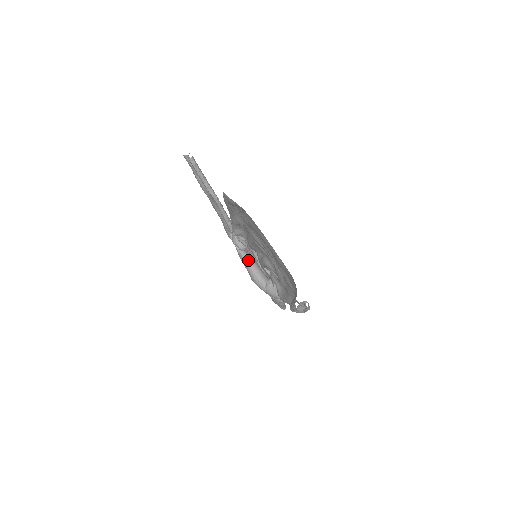
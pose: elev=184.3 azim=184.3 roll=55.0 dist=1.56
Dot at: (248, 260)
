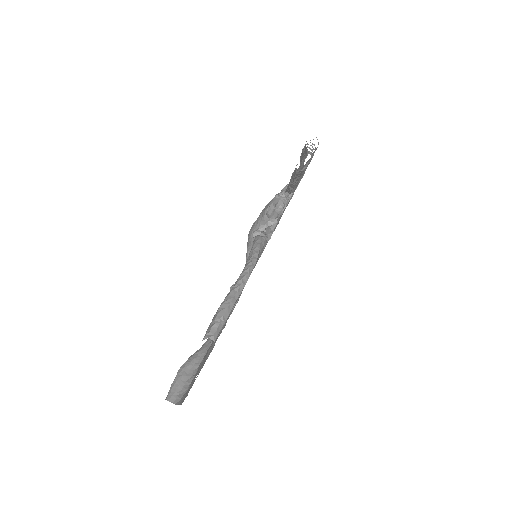
Dot at: occluded
